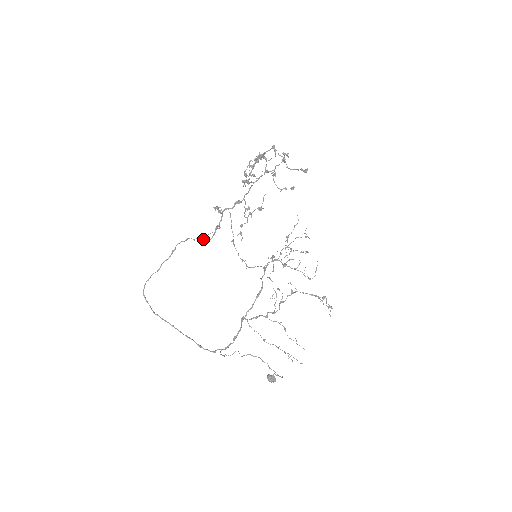
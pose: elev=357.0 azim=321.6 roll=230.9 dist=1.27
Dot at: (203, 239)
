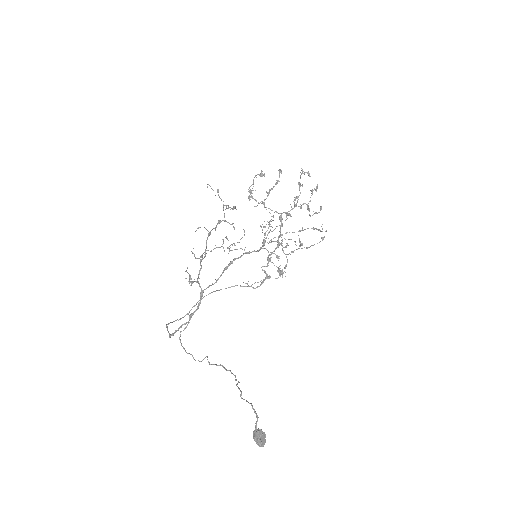
Dot at: (250, 286)
